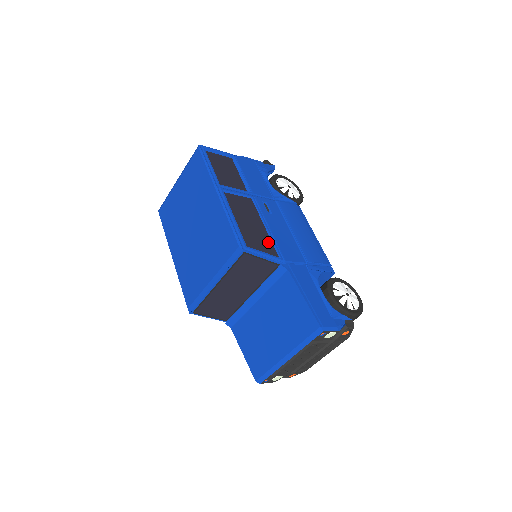
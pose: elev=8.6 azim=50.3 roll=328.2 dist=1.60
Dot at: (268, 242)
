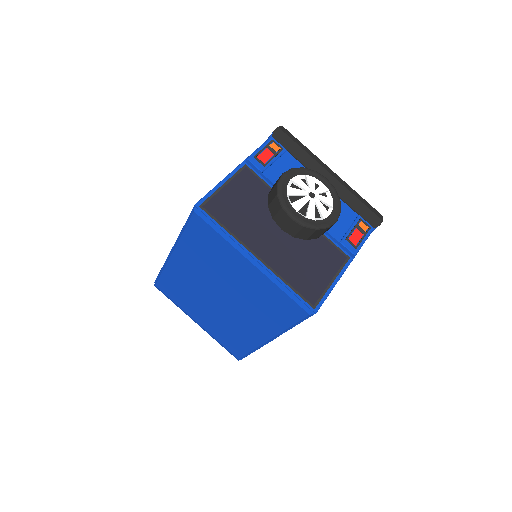
Dot at: occluded
